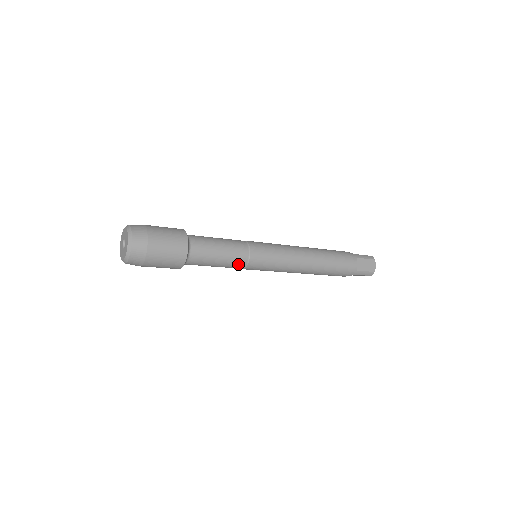
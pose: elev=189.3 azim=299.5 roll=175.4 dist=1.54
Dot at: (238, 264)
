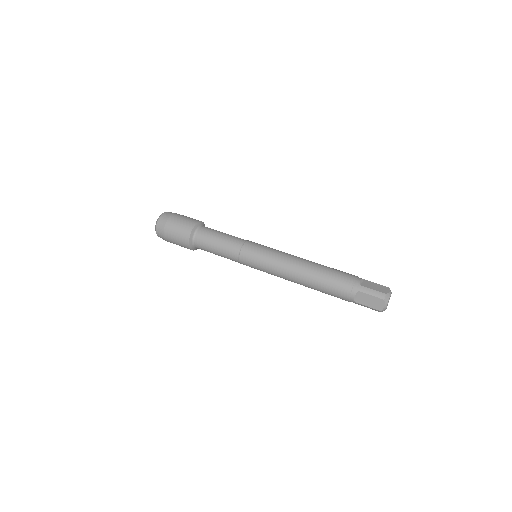
Dot at: (233, 260)
